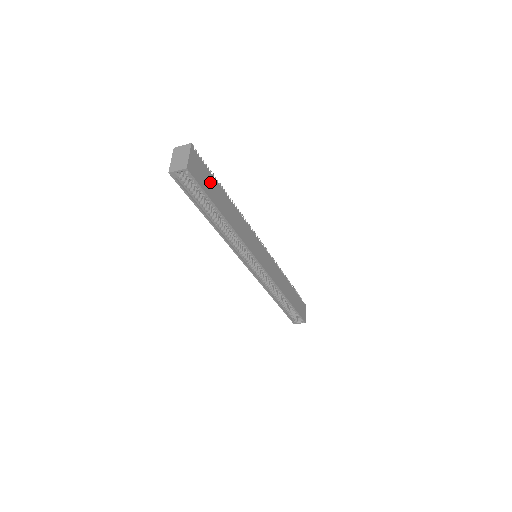
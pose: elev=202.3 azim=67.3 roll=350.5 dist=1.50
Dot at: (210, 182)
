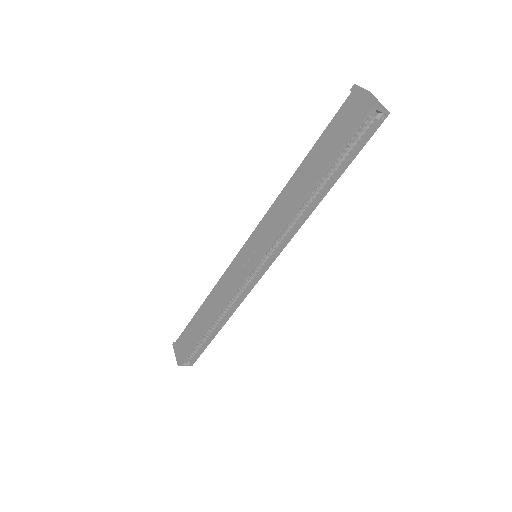
Dot at: occluded
